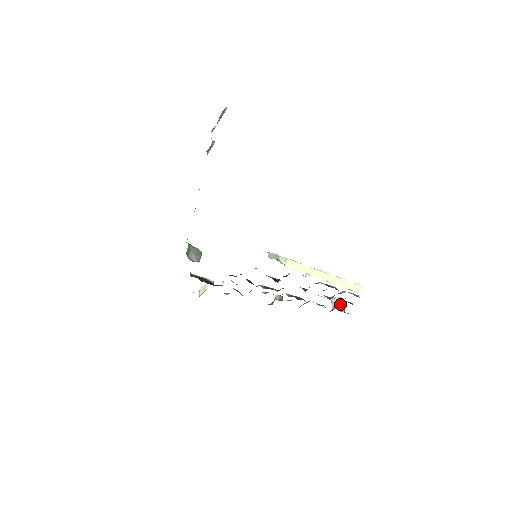
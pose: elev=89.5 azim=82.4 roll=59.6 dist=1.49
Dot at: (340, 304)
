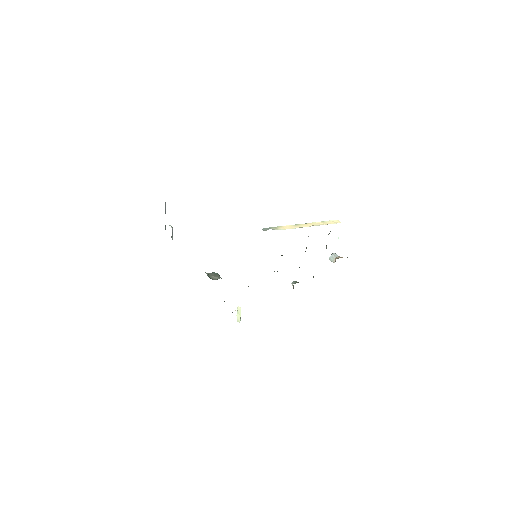
Dot at: (337, 256)
